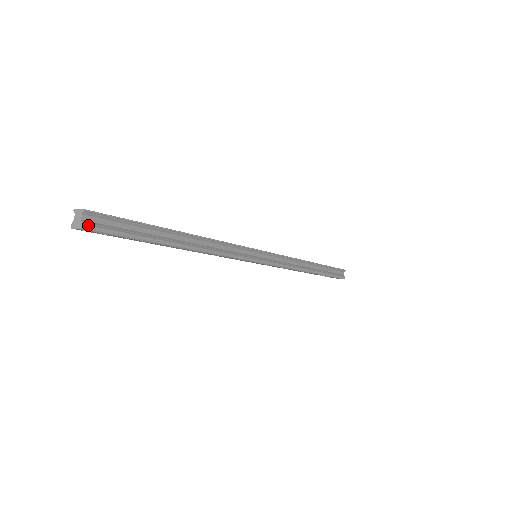
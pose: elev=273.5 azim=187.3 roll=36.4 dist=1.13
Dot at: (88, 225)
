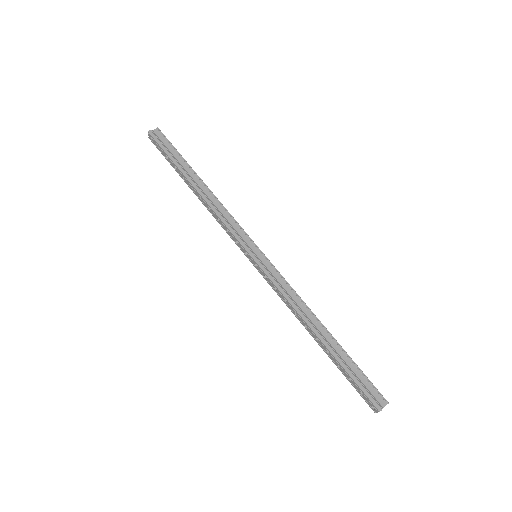
Dot at: (152, 132)
